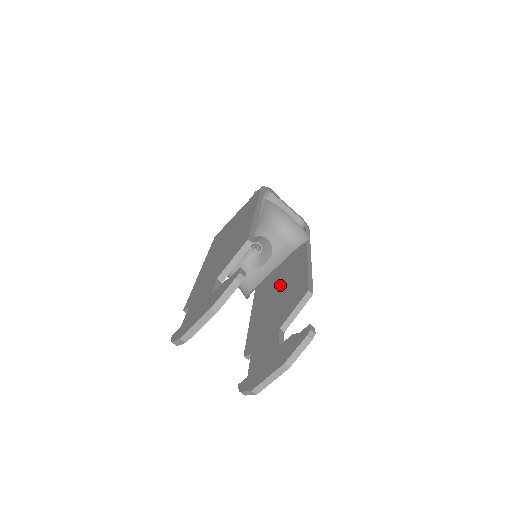
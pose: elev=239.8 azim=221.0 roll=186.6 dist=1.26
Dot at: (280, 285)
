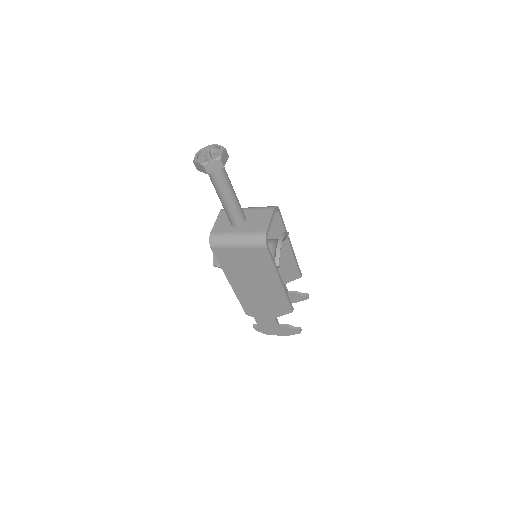
Dot at: occluded
